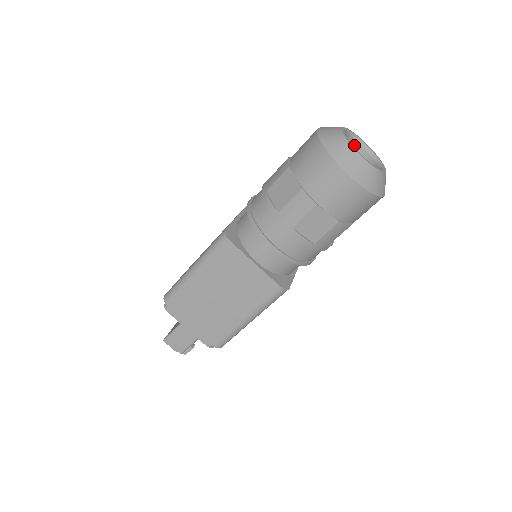
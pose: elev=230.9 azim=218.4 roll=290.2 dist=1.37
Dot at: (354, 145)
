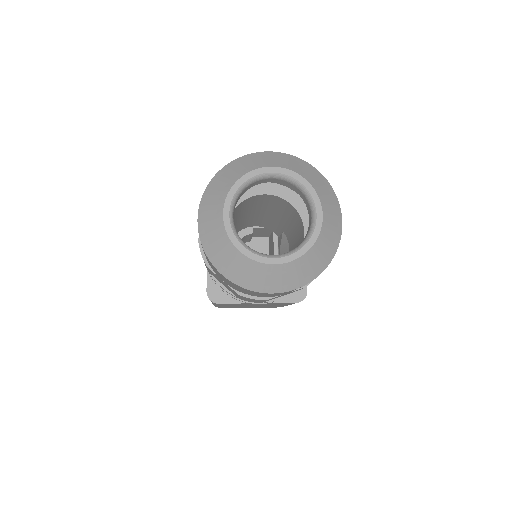
Dot at: (259, 182)
